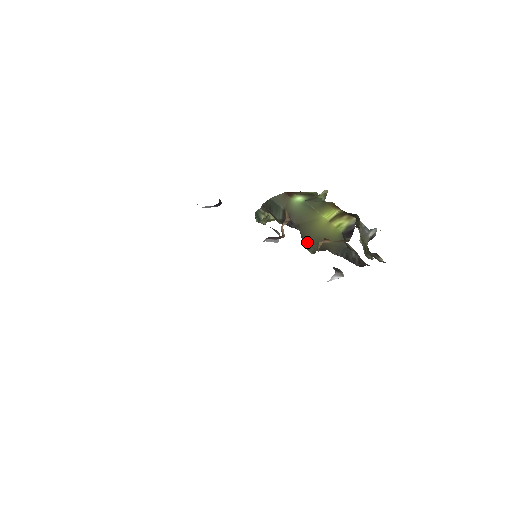
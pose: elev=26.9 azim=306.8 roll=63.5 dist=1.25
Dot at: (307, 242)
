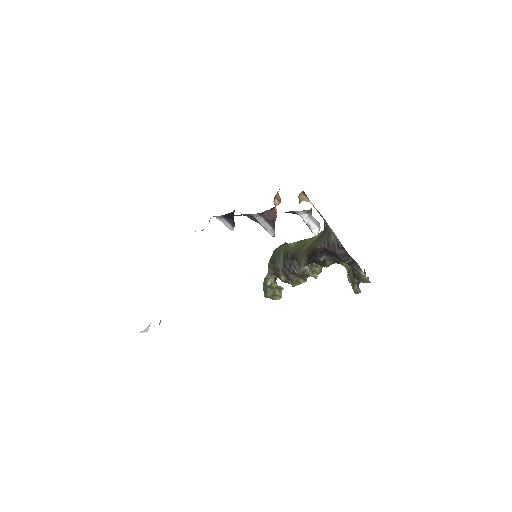
Dot at: (299, 258)
